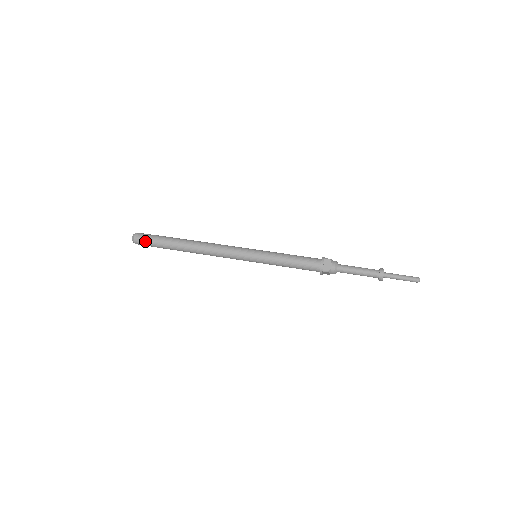
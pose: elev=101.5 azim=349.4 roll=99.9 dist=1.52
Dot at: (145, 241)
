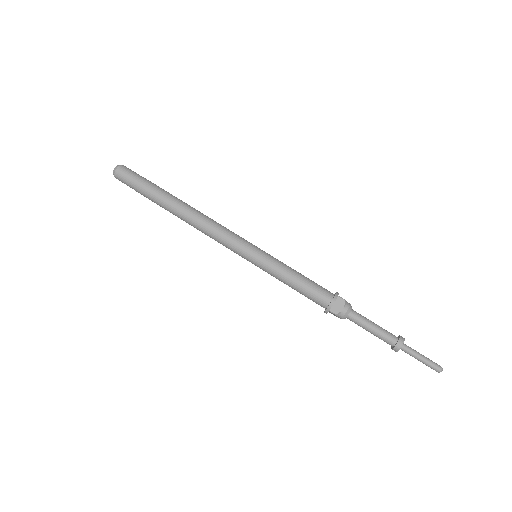
Dot at: (128, 180)
